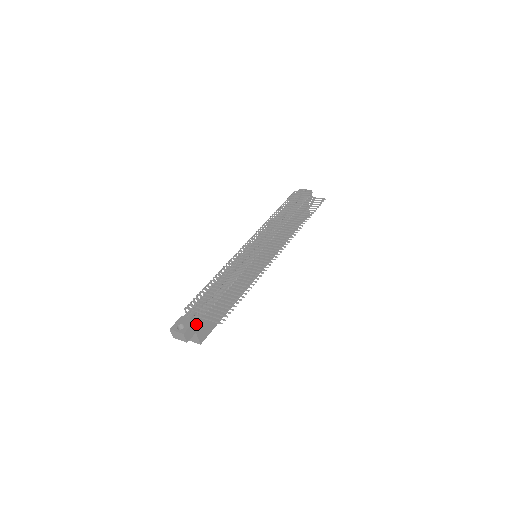
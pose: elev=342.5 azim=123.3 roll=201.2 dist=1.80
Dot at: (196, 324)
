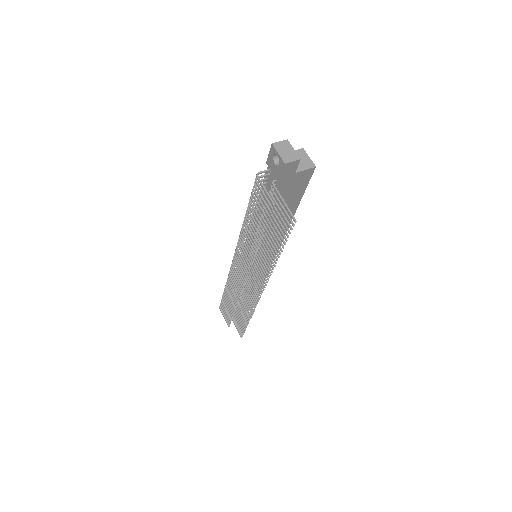
Dot at: occluded
